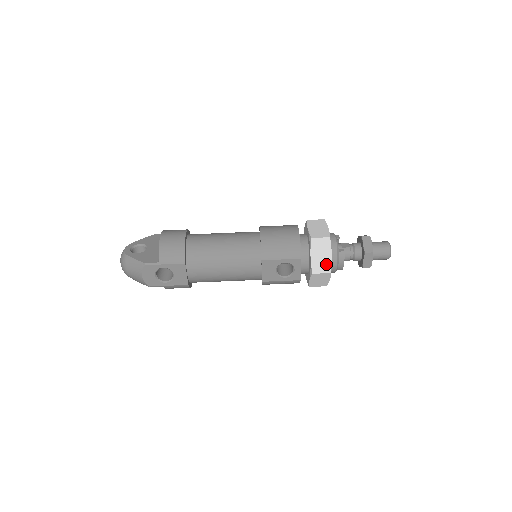
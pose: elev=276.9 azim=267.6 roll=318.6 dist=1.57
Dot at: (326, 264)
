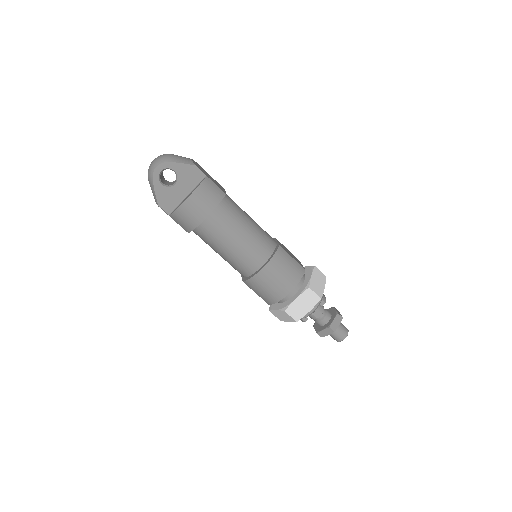
Dot at: (281, 319)
